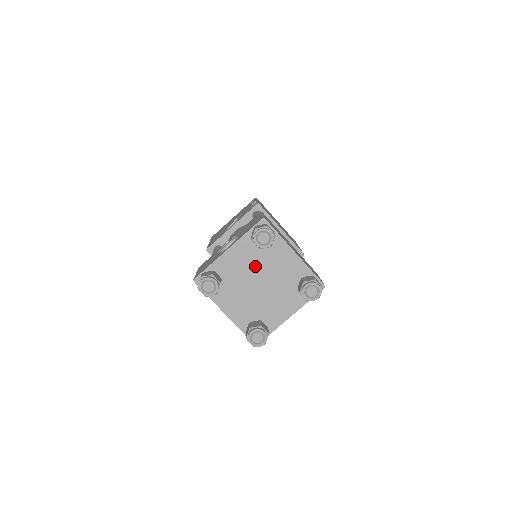
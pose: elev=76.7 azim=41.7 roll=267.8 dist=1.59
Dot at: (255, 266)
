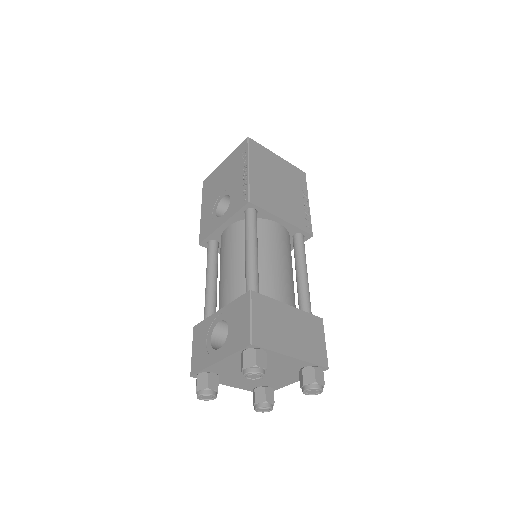
Dot at: occluded
